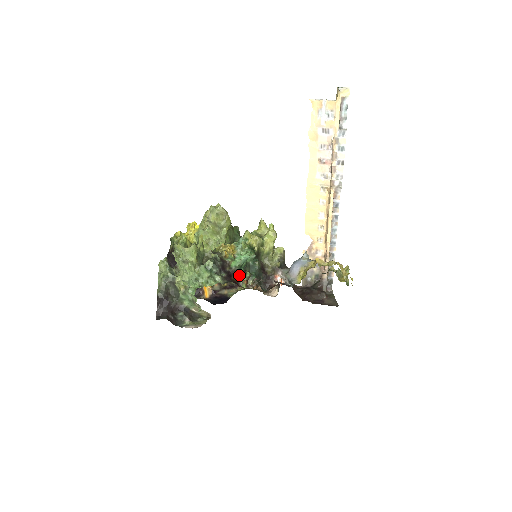
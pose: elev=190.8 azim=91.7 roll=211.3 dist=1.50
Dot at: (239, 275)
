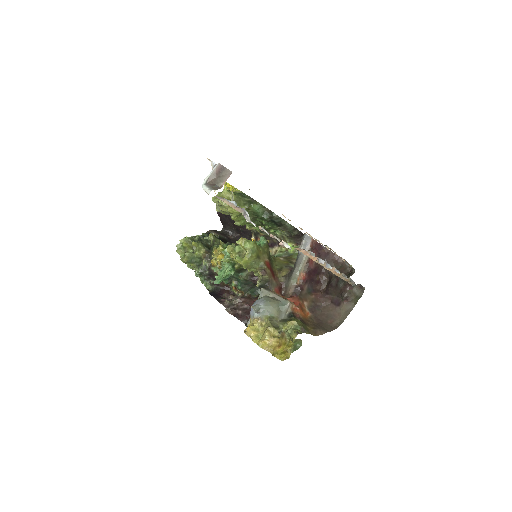
Dot at: (226, 283)
